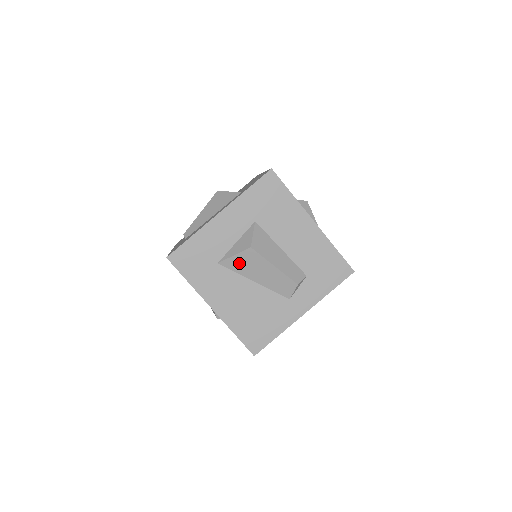
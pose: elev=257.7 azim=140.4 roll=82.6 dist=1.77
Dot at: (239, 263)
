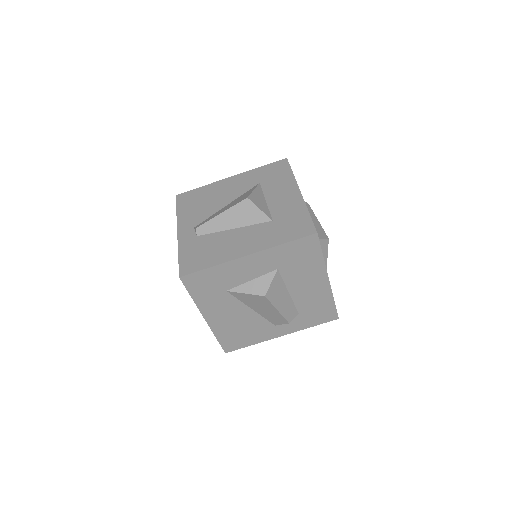
Dot at: (247, 298)
